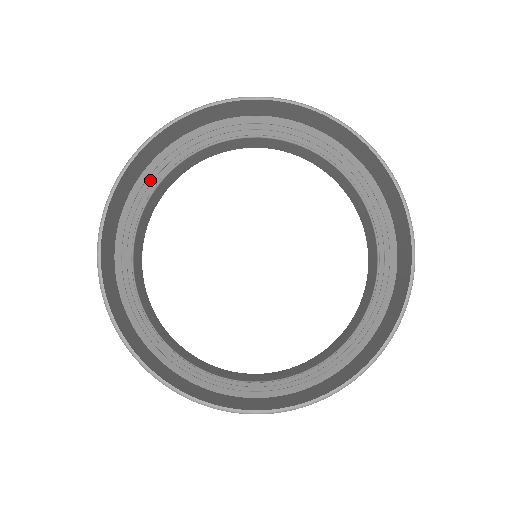
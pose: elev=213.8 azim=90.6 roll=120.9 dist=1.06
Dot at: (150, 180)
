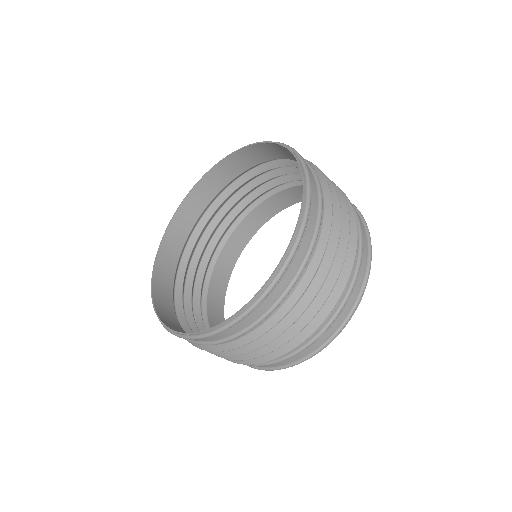
Dot at: (225, 212)
